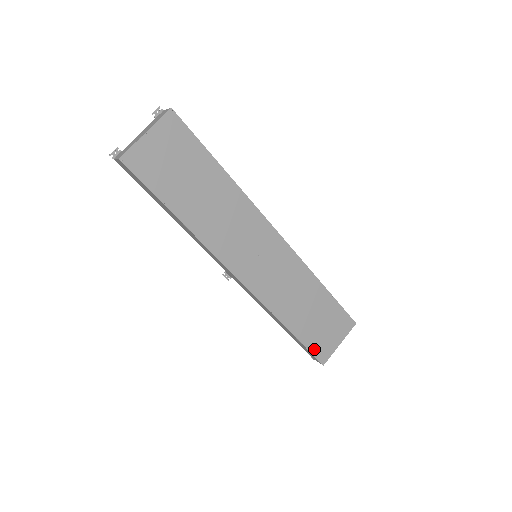
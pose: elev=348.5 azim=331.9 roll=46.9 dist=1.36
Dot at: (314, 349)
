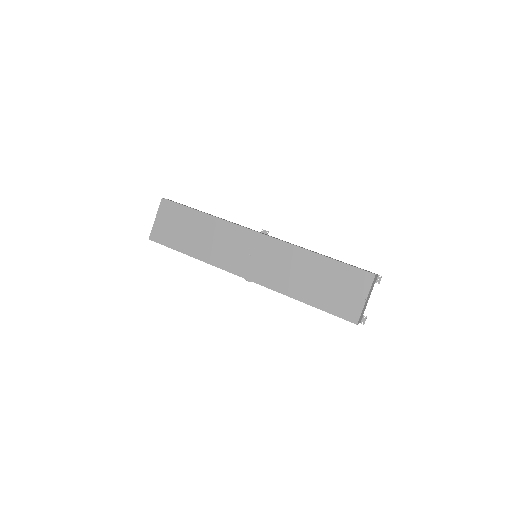
Dot at: (338, 312)
